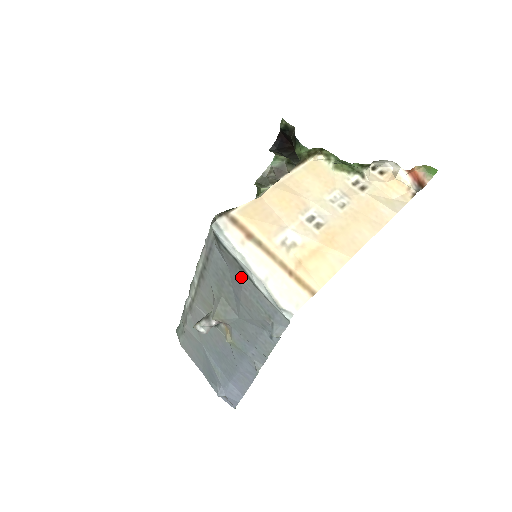
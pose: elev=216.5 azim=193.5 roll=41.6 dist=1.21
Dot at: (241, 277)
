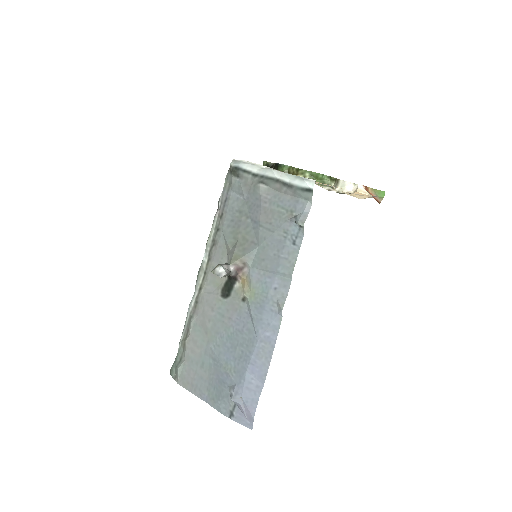
Dot at: (260, 190)
